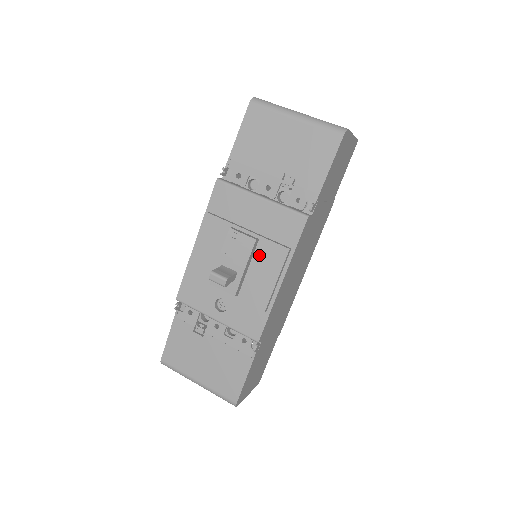
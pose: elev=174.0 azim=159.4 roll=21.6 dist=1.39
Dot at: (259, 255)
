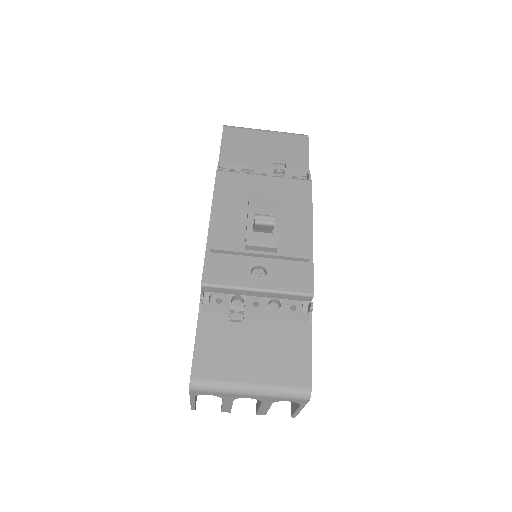
Dot at: (284, 213)
